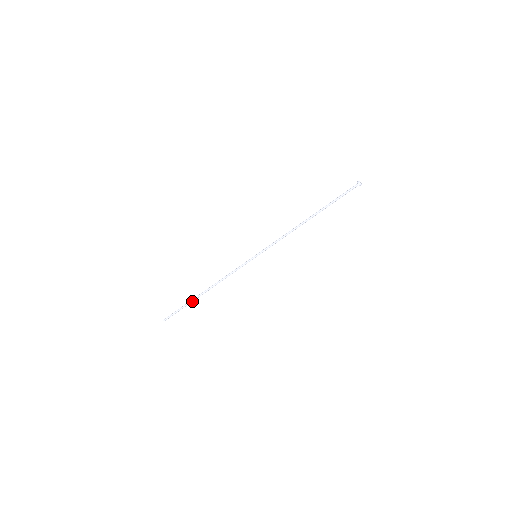
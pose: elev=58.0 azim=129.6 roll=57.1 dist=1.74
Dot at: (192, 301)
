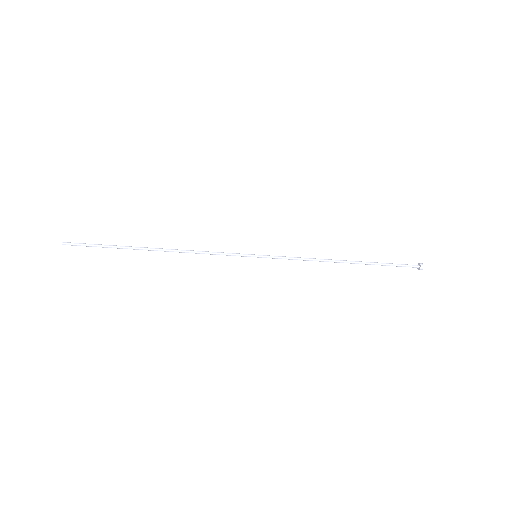
Dot at: occluded
